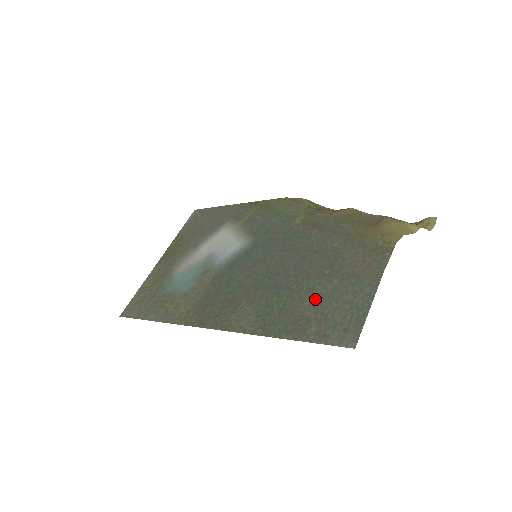
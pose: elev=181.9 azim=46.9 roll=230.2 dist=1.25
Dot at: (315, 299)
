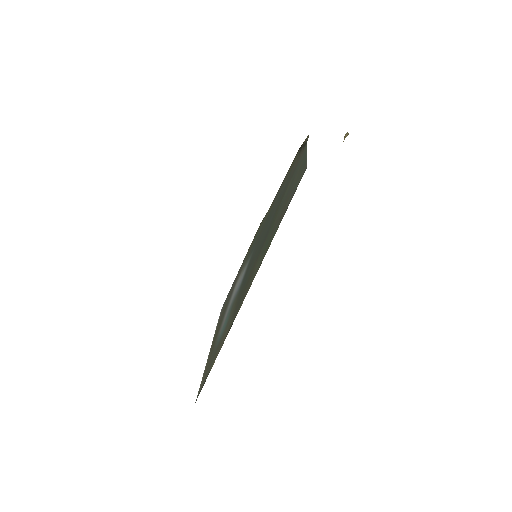
Dot at: (284, 201)
